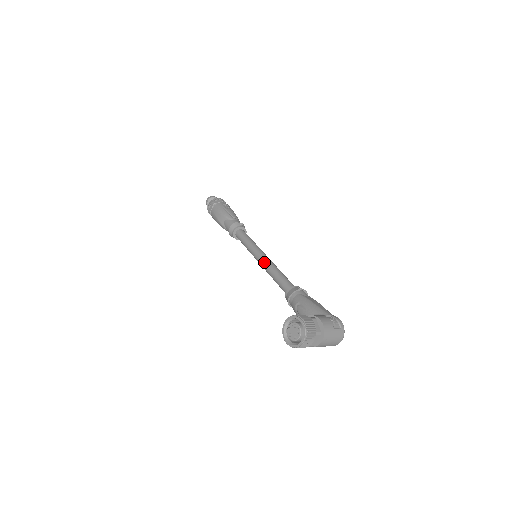
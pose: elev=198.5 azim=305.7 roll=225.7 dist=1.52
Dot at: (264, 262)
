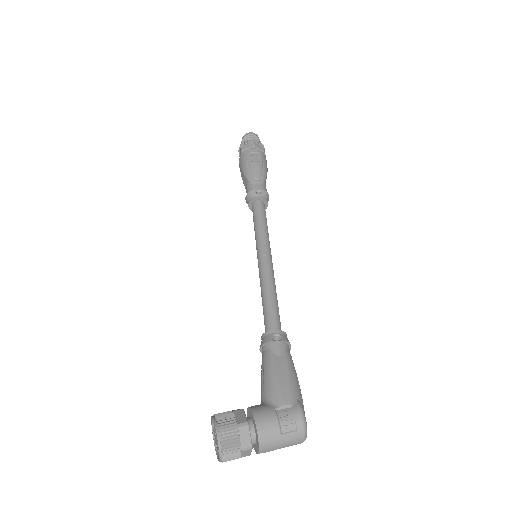
Dot at: (259, 271)
